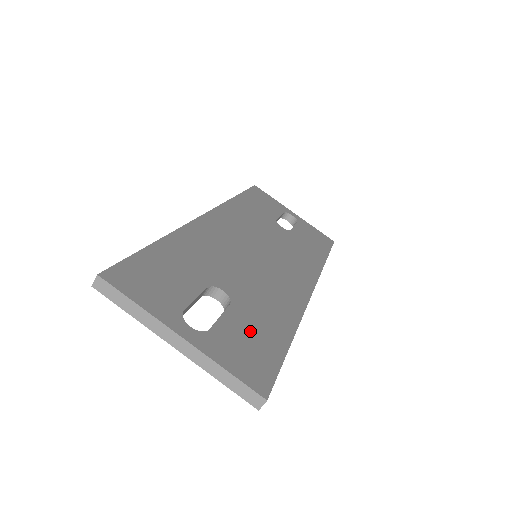
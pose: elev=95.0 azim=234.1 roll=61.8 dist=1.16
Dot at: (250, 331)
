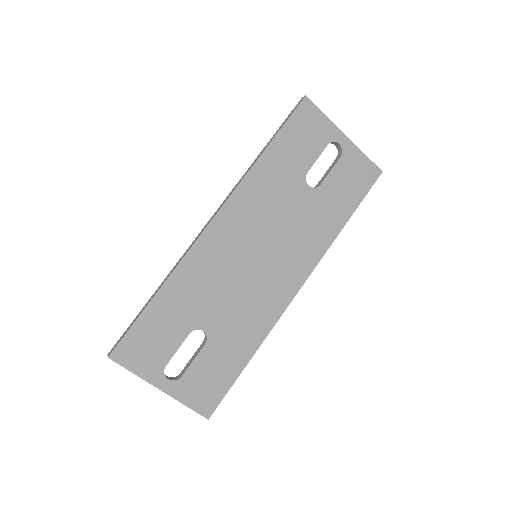
Dot at: (214, 366)
